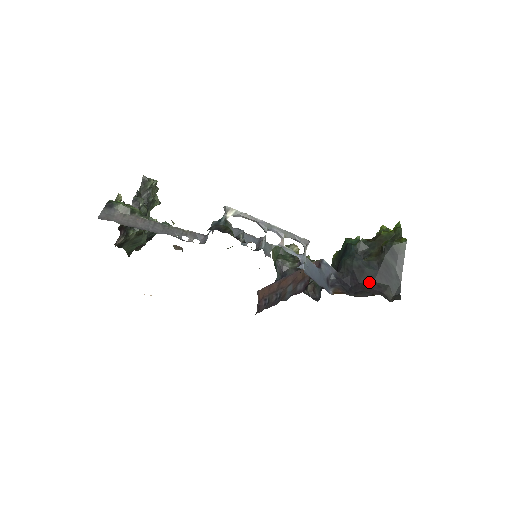
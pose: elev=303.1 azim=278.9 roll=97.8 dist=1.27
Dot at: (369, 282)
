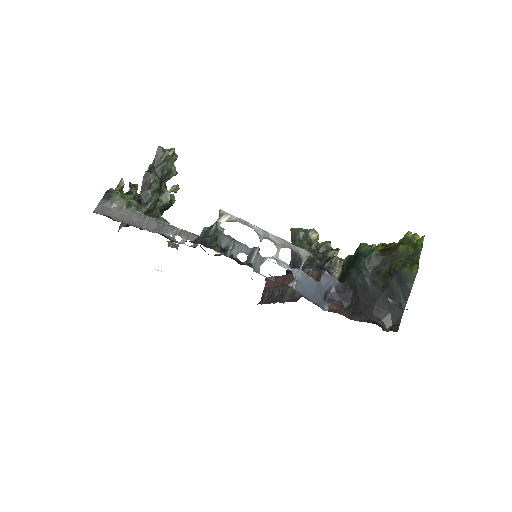
Dot at: (370, 304)
